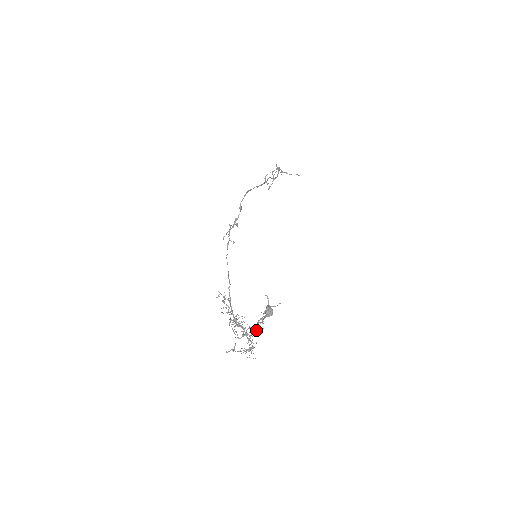
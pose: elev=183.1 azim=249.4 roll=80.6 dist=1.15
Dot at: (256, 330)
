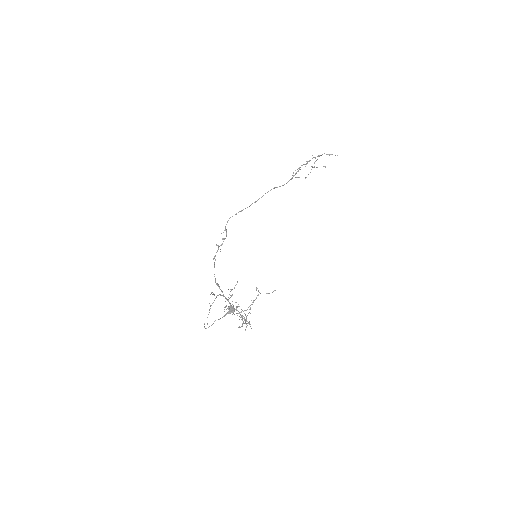
Dot at: (245, 314)
